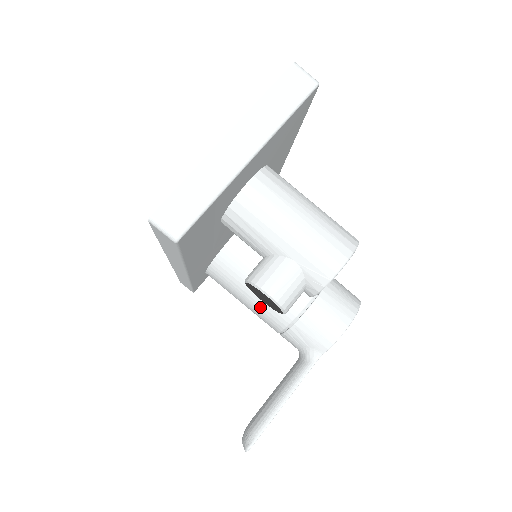
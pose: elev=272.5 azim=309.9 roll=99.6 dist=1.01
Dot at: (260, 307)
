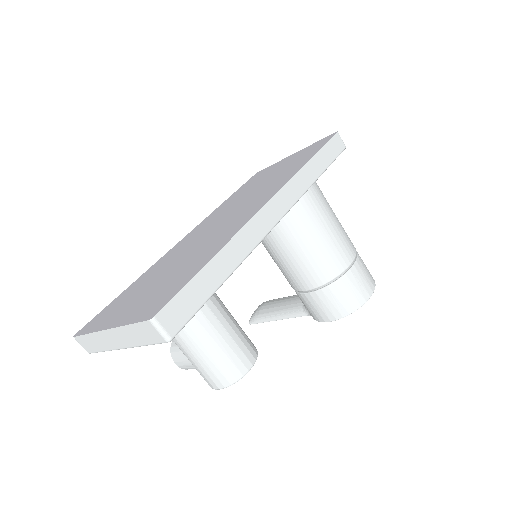
Dot at: occluded
